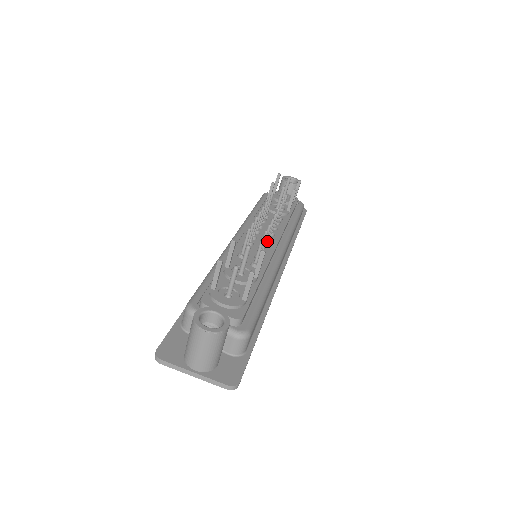
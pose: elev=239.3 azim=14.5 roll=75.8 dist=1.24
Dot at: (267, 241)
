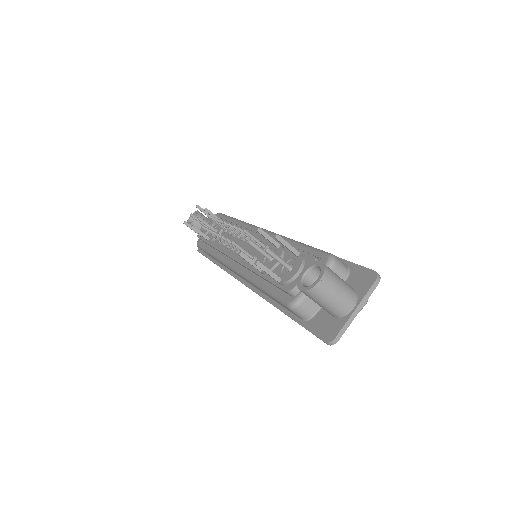
Dot at: occluded
